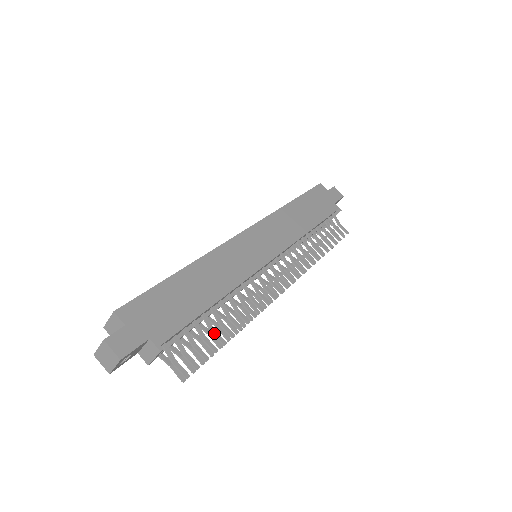
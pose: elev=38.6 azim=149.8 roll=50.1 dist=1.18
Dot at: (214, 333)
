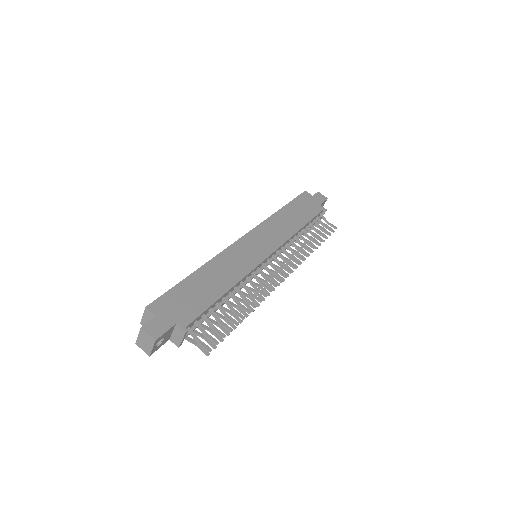
Dot at: (228, 317)
